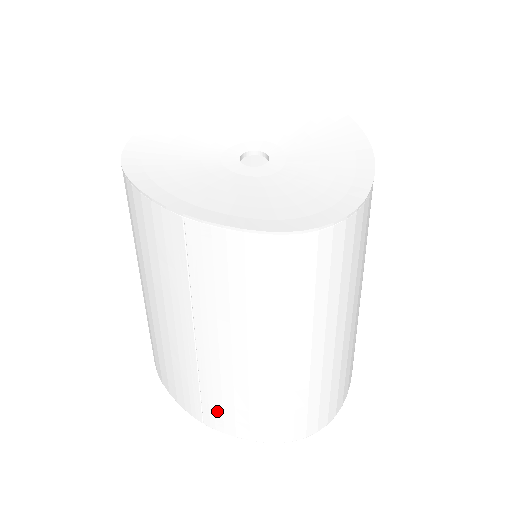
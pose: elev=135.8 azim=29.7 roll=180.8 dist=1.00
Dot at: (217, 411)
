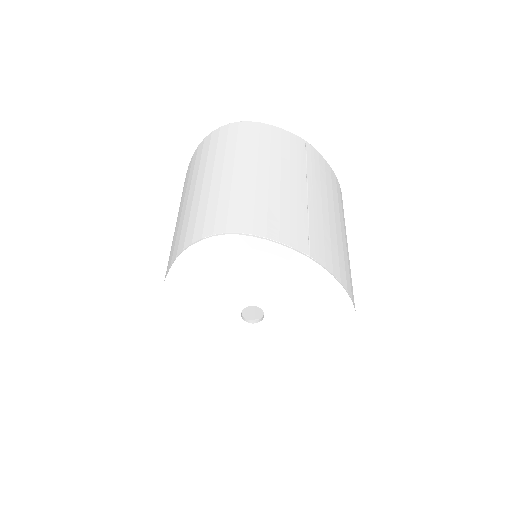
Dot at: occluded
